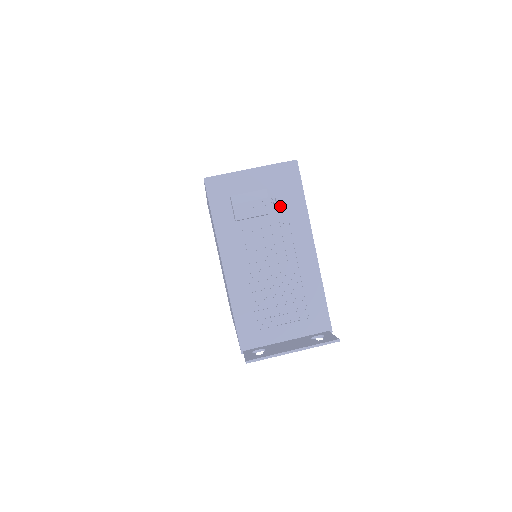
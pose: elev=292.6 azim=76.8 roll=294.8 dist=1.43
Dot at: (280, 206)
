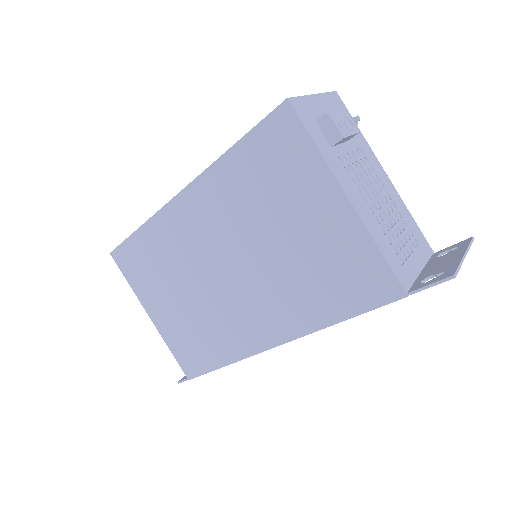
Dot at: occluded
